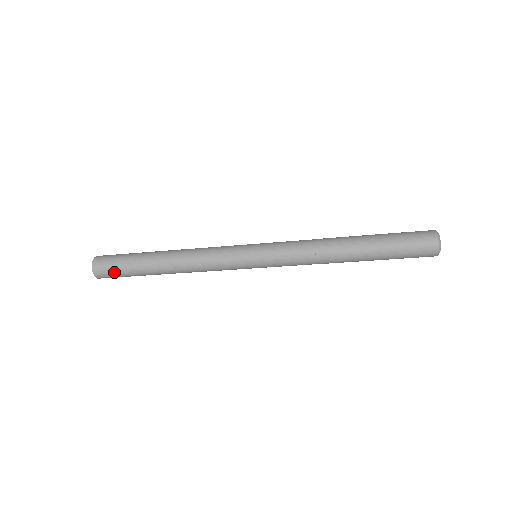
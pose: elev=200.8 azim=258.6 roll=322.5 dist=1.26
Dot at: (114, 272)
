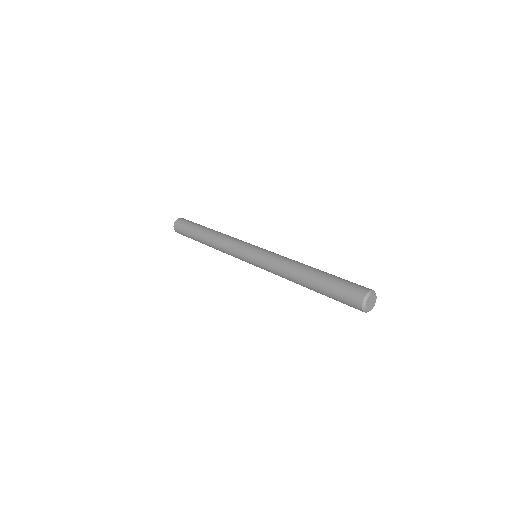
Dot at: occluded
